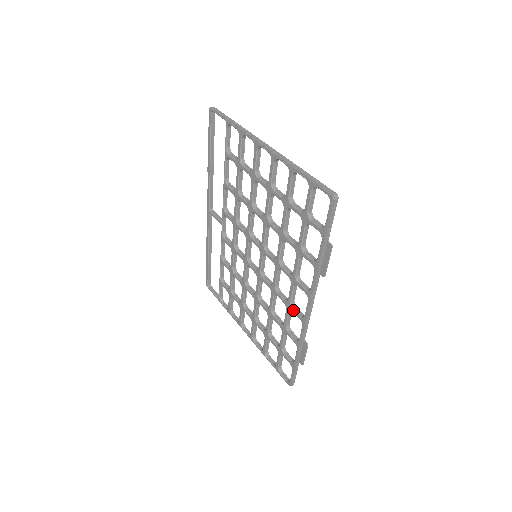
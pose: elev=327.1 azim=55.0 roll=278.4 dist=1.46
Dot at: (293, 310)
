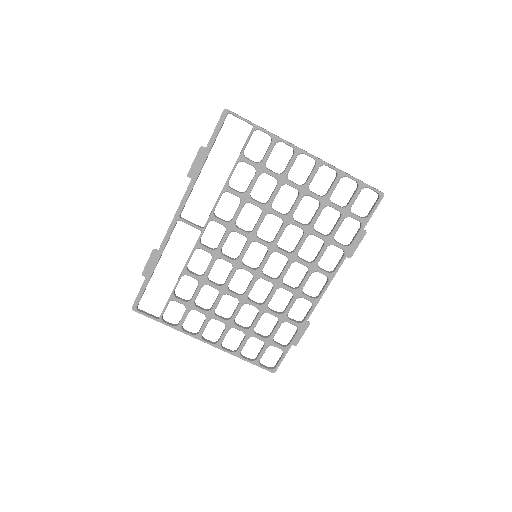
Dot at: (304, 296)
